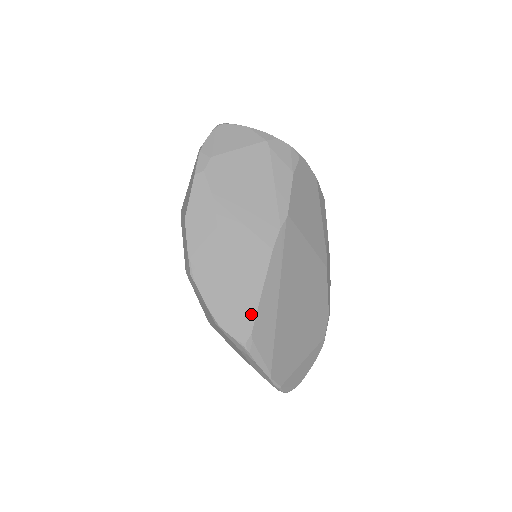
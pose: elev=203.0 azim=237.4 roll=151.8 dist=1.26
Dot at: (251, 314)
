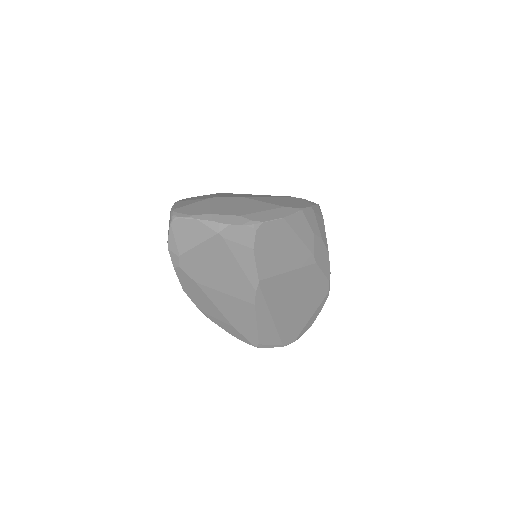
Dot at: (254, 335)
